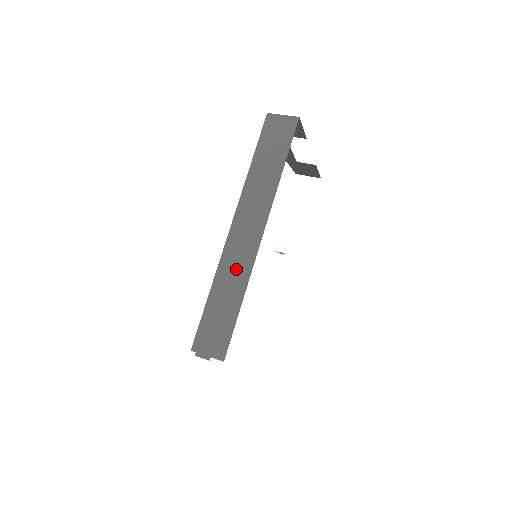
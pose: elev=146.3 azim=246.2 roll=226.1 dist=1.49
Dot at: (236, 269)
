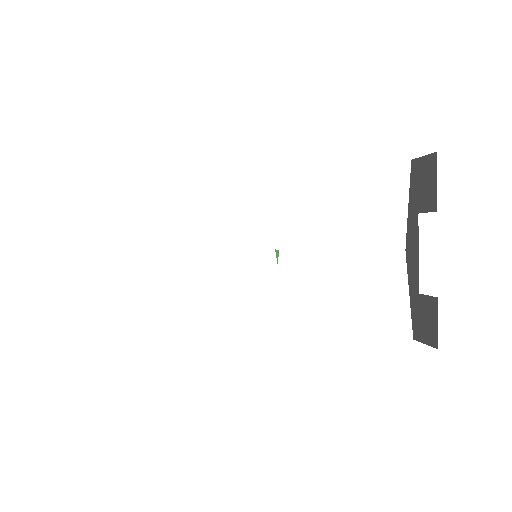
Dot at: occluded
